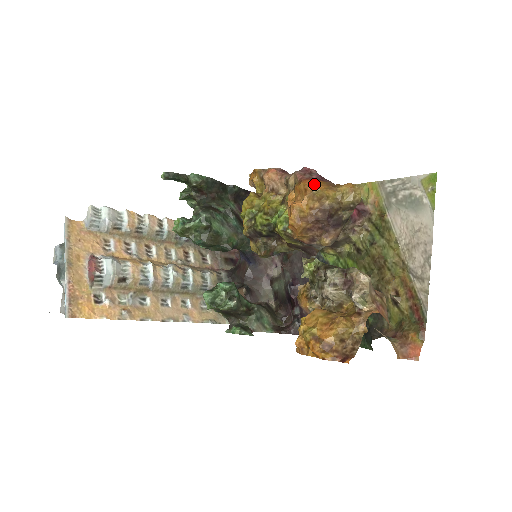
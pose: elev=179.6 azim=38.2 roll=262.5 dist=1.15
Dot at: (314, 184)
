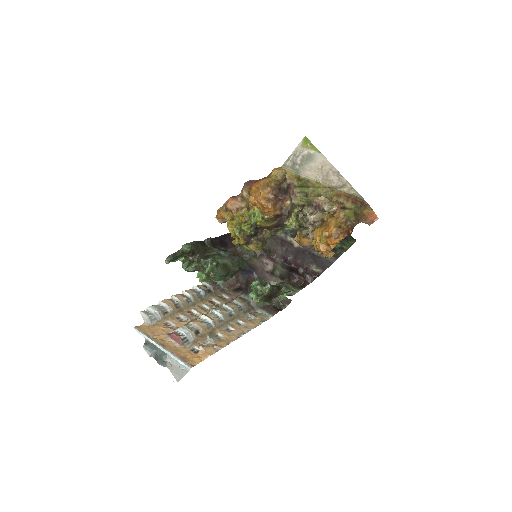
Dot at: (259, 182)
